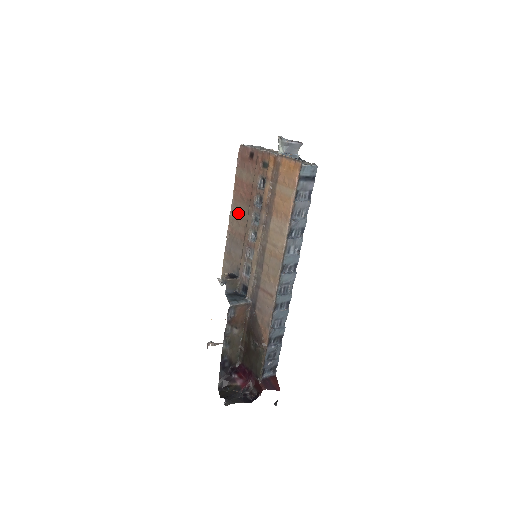
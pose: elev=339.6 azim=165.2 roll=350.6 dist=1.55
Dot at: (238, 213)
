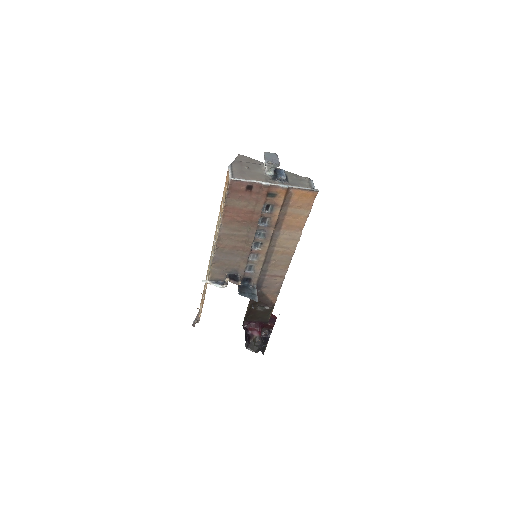
Dot at: (231, 233)
